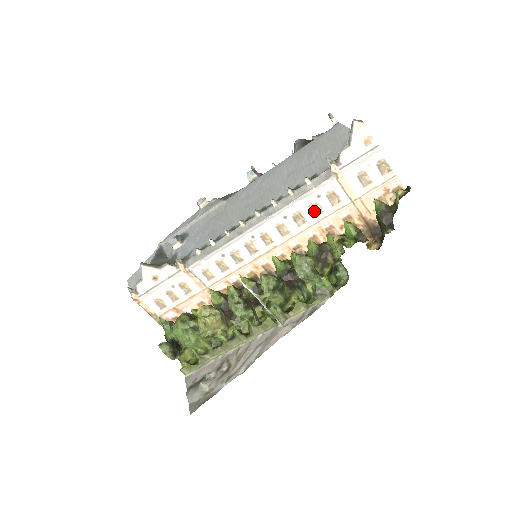
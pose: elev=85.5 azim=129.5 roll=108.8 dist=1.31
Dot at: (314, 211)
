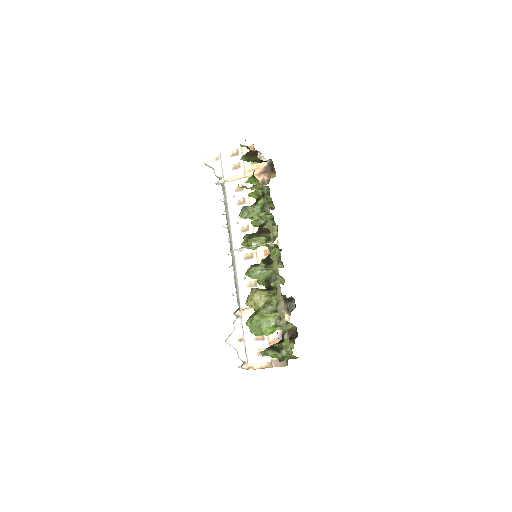
Dot at: (242, 203)
